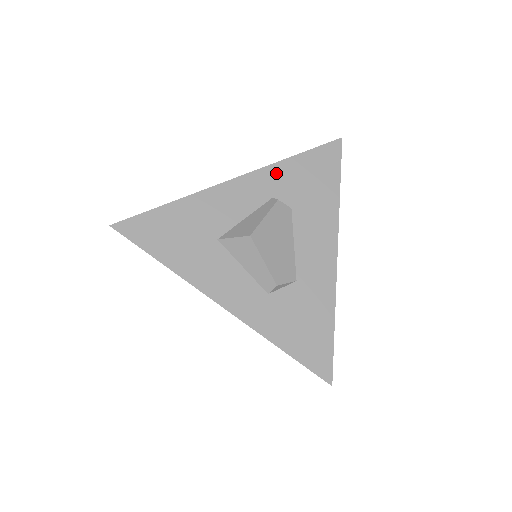
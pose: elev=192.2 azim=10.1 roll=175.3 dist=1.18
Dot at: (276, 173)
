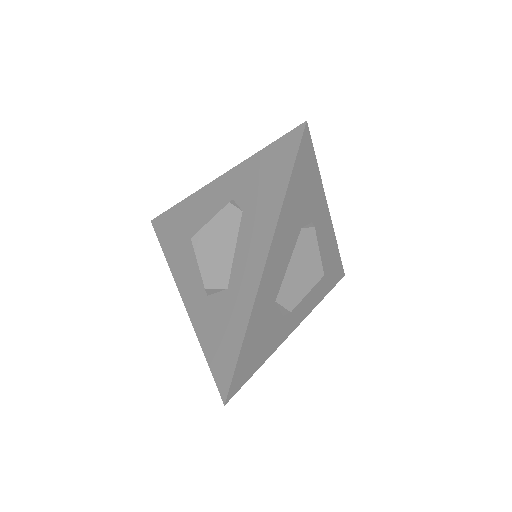
Dot at: (241, 173)
